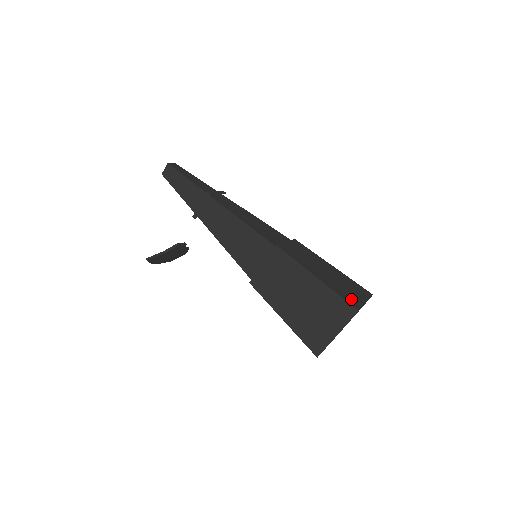
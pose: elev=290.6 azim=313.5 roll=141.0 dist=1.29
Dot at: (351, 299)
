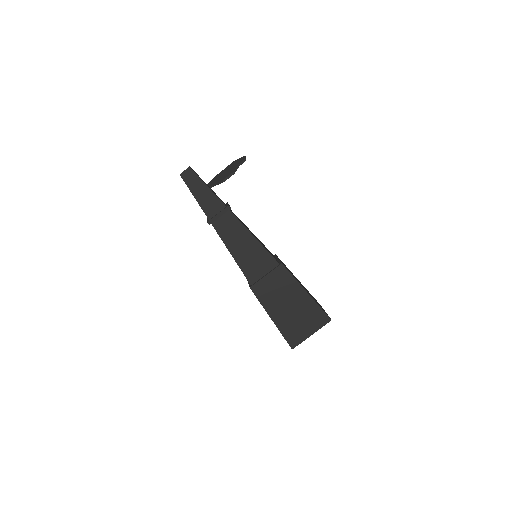
Dot at: (294, 337)
